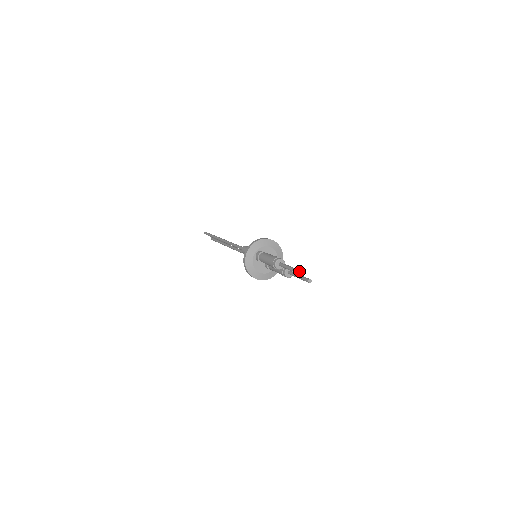
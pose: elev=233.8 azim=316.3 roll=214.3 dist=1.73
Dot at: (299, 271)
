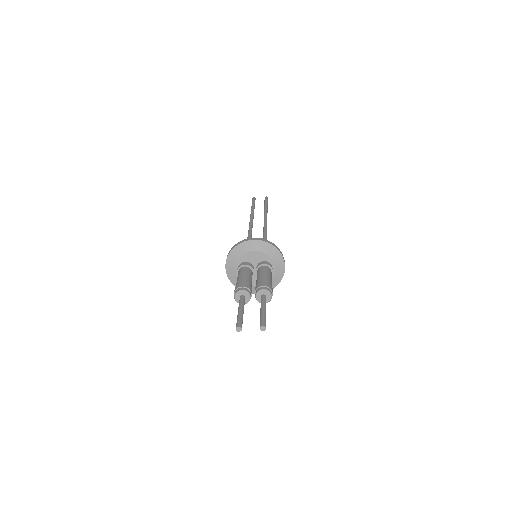
Dot at: (236, 328)
